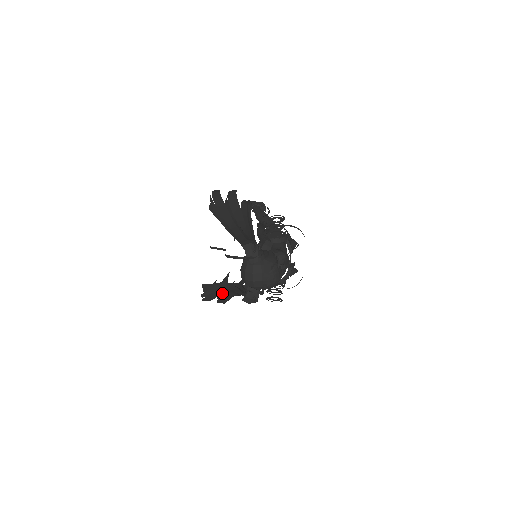
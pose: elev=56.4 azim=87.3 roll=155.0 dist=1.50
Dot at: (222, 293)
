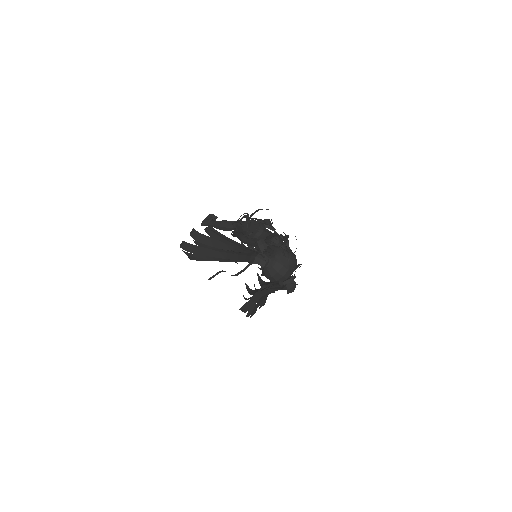
Dot at: (260, 301)
